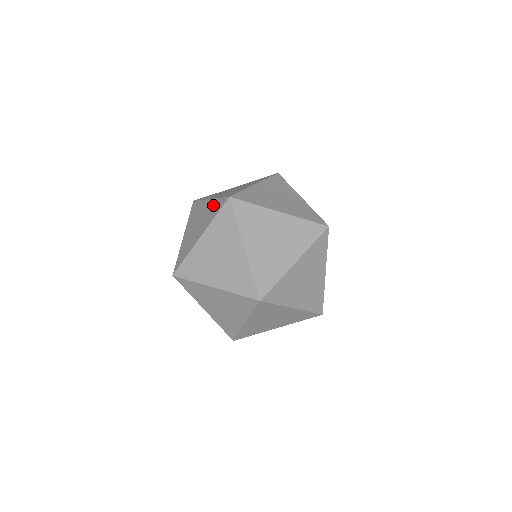
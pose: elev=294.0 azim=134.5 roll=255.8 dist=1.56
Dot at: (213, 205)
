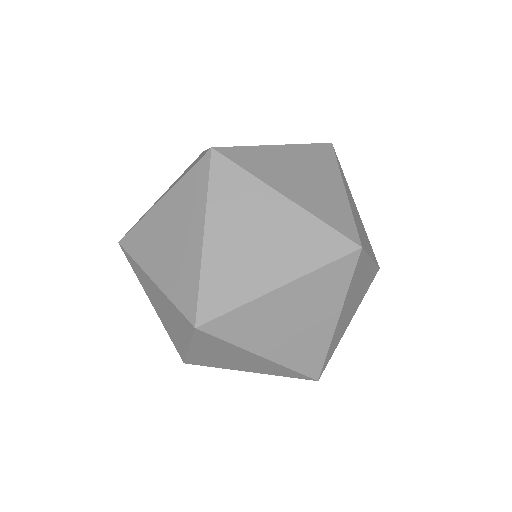
Dot at: occluded
